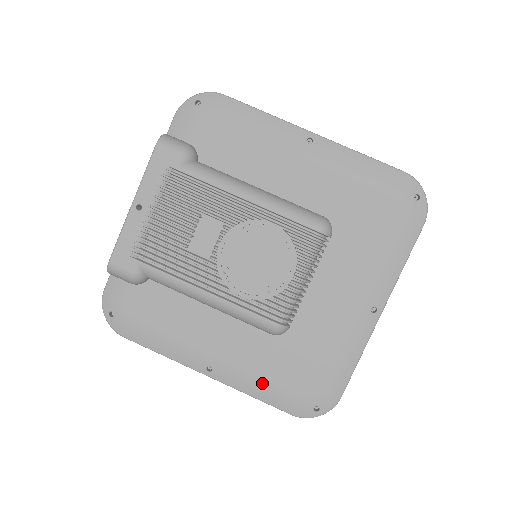
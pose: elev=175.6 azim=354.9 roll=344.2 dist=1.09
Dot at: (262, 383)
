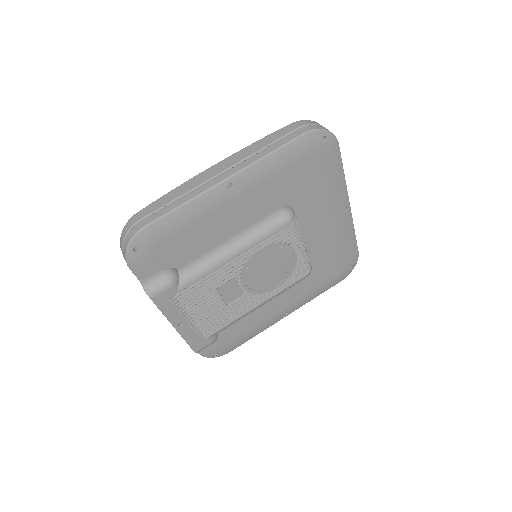
Dot at: (317, 290)
